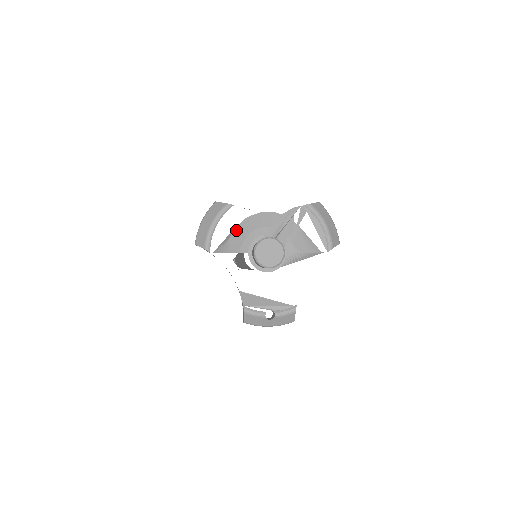
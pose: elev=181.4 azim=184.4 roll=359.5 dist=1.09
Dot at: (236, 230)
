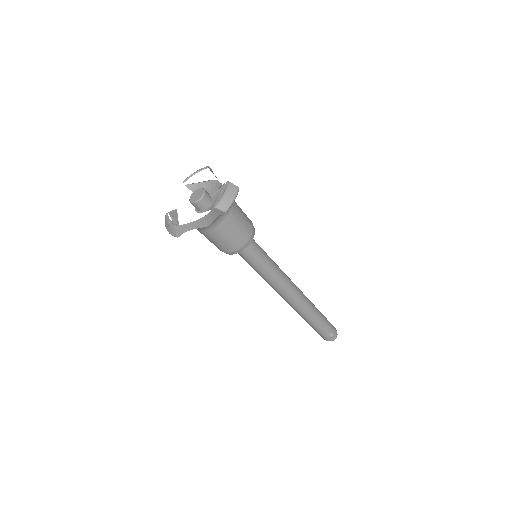
Dot at: (204, 184)
